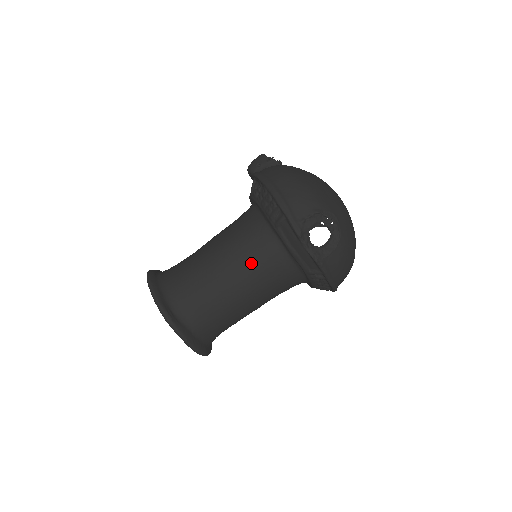
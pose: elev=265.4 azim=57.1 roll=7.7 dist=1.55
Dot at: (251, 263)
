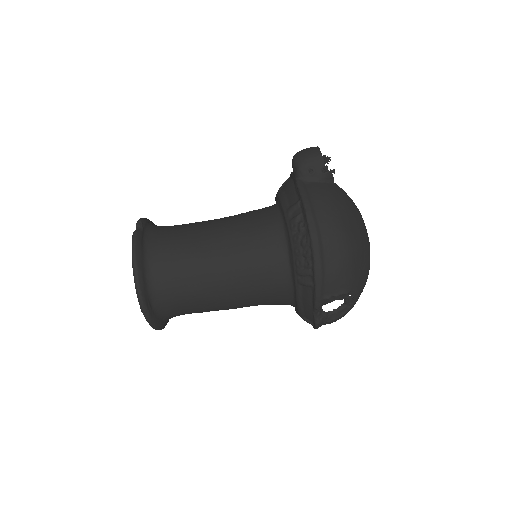
Dot at: (253, 291)
